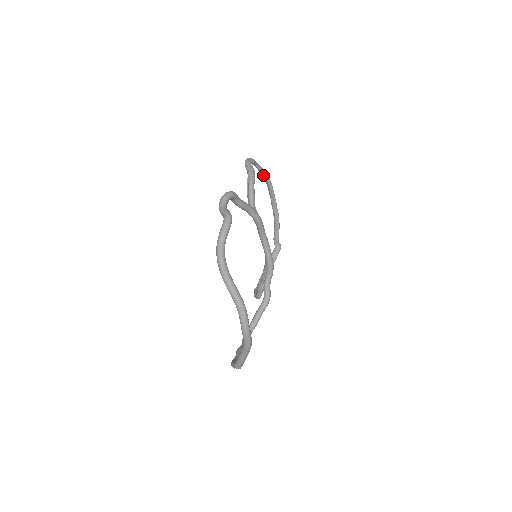
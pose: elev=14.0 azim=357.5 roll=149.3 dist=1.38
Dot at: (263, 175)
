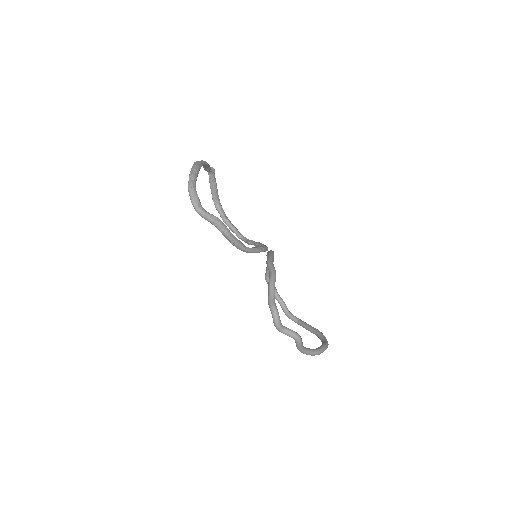
Dot at: occluded
